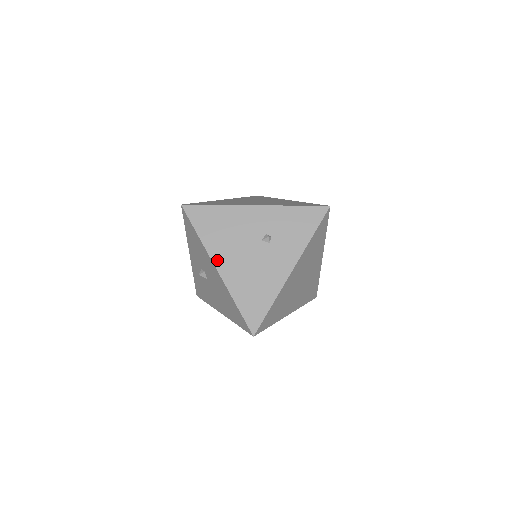
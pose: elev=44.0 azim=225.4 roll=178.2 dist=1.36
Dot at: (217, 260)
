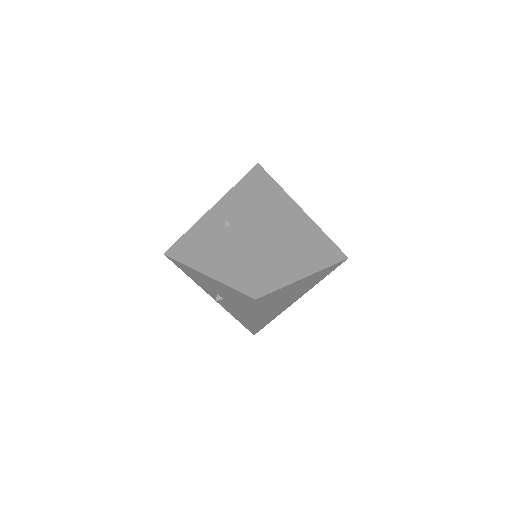
Dot at: (202, 268)
